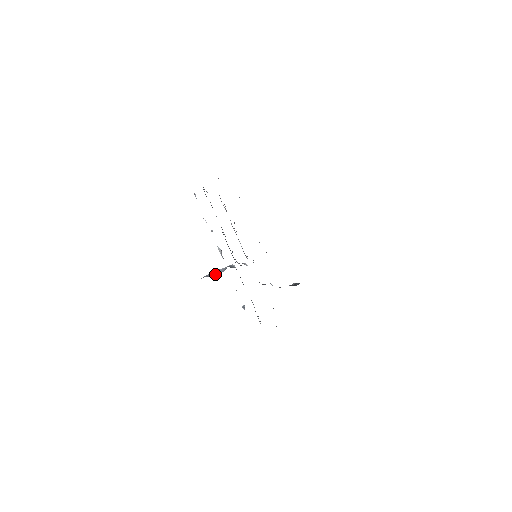
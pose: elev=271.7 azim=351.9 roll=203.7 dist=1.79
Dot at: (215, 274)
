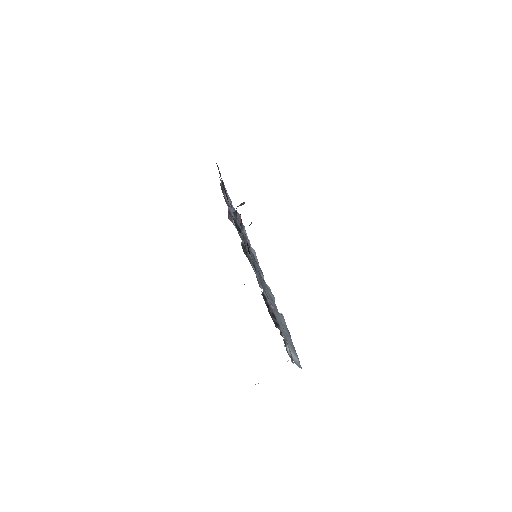
Dot at: occluded
